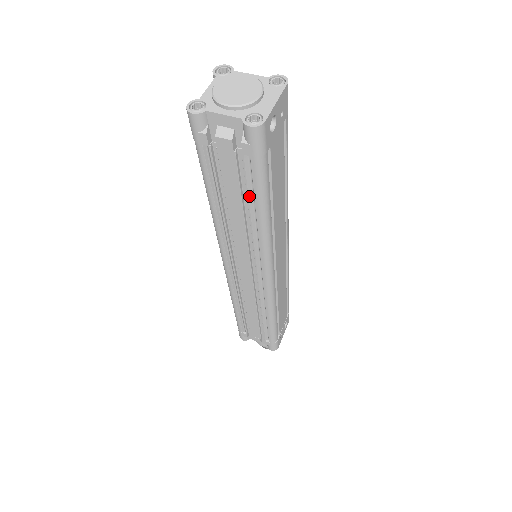
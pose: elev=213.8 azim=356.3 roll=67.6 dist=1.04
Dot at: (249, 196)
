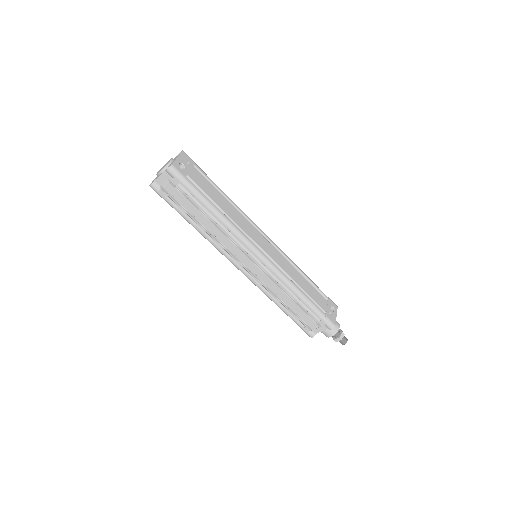
Dot at: (200, 206)
